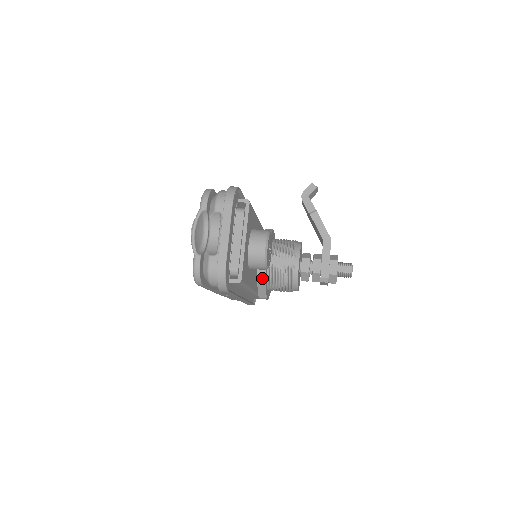
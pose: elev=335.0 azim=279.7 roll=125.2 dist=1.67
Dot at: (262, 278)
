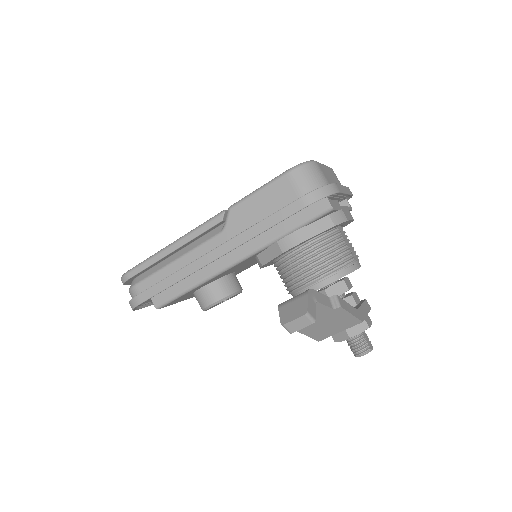
Dot at: occluded
